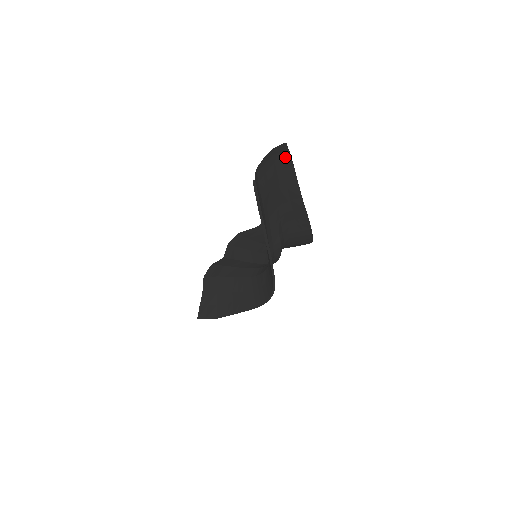
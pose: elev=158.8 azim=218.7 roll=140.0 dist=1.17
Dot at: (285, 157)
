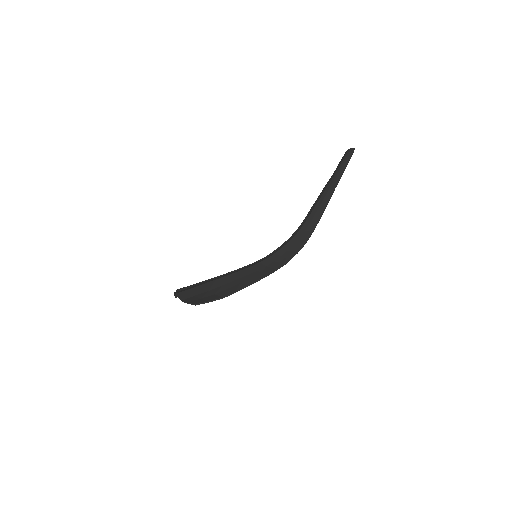
Dot at: occluded
